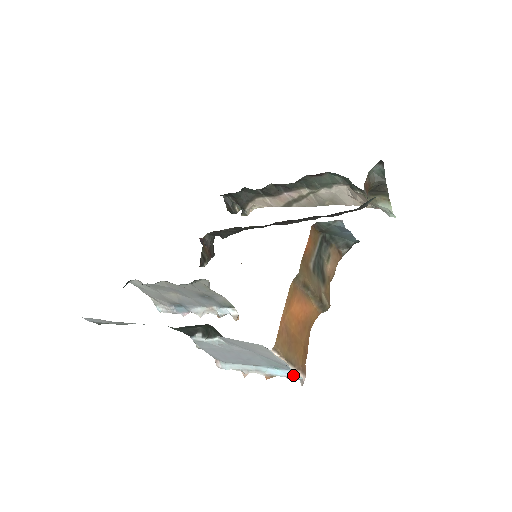
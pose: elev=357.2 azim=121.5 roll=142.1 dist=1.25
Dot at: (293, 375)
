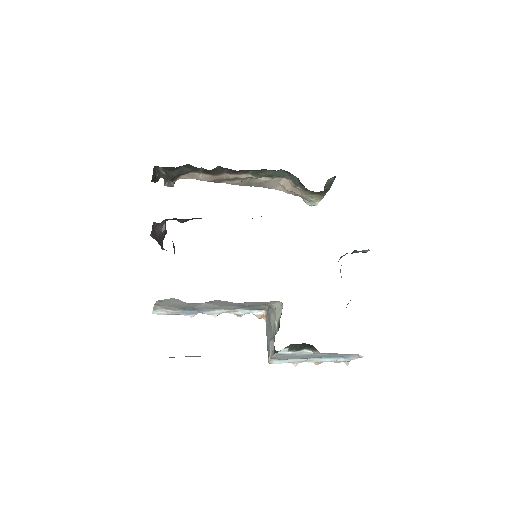
Dot at: (341, 360)
